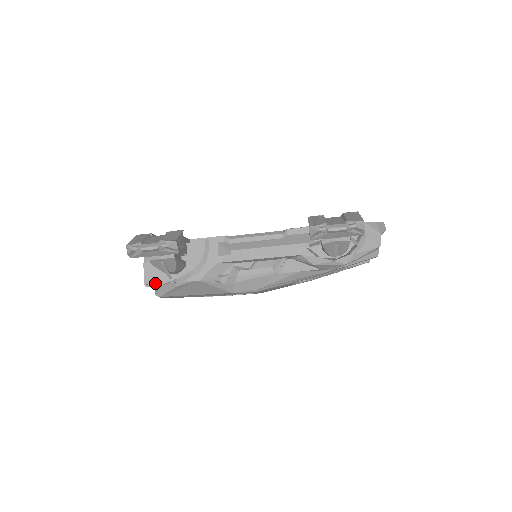
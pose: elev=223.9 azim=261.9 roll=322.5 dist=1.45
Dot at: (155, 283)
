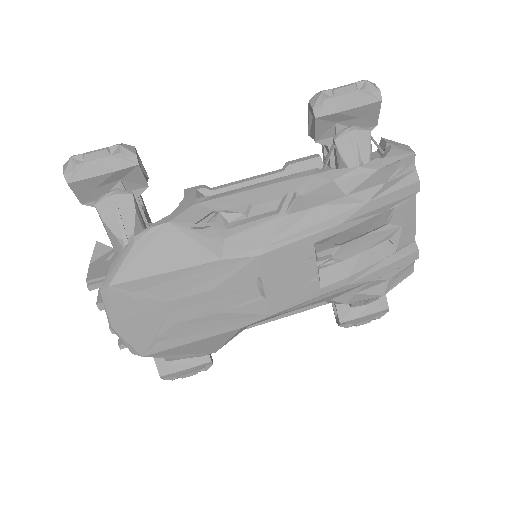
Dot at: (103, 276)
